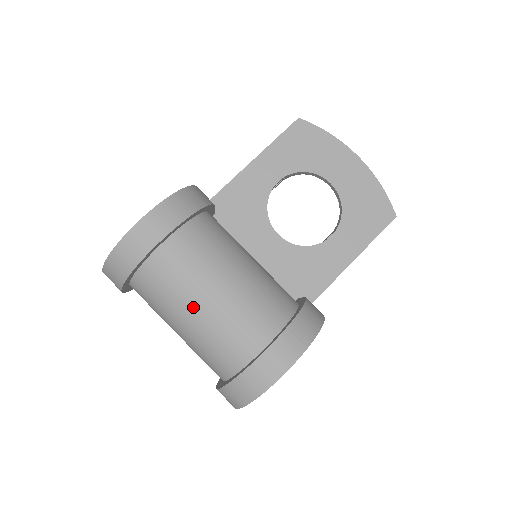
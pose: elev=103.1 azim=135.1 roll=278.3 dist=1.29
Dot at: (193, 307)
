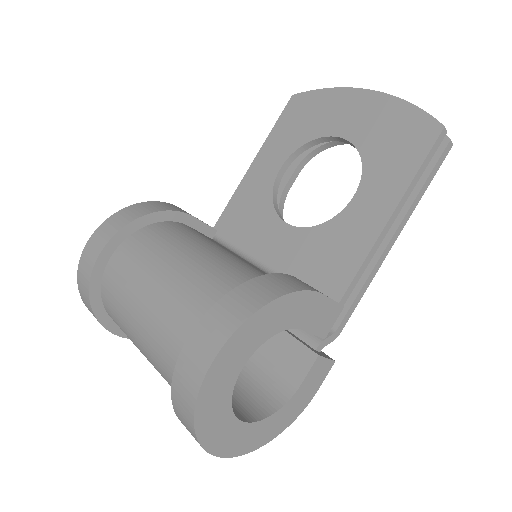
Dot at: (134, 319)
